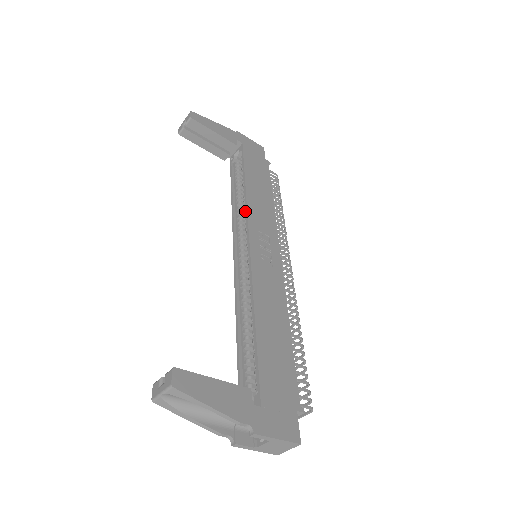
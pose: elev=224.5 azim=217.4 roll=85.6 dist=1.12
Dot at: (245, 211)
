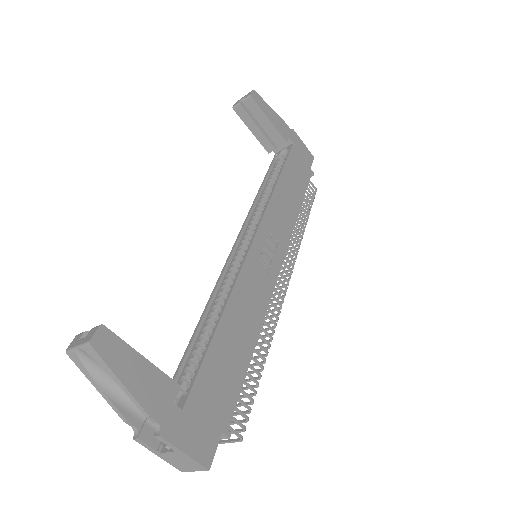
Dot at: occluded
